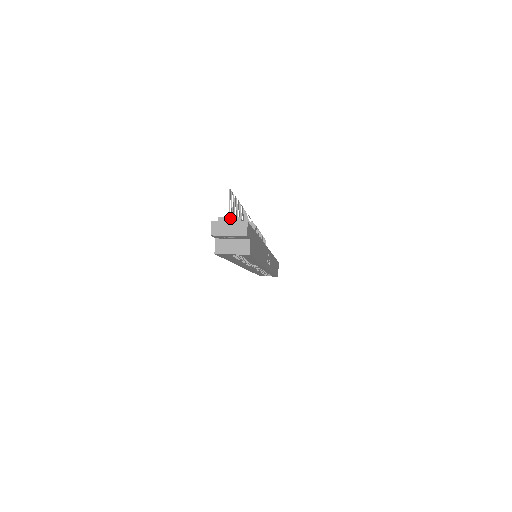
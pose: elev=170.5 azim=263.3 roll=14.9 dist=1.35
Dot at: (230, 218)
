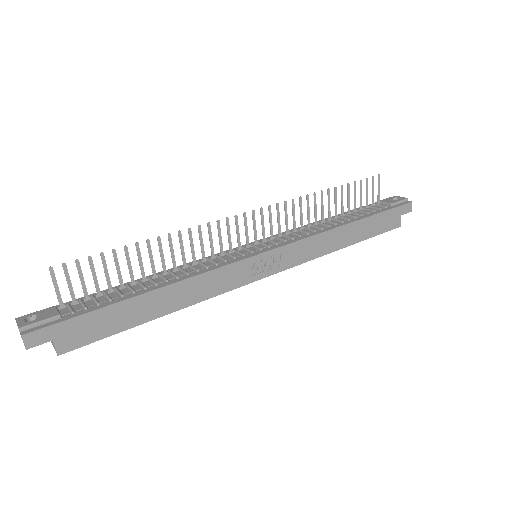
Dot at: (17, 324)
